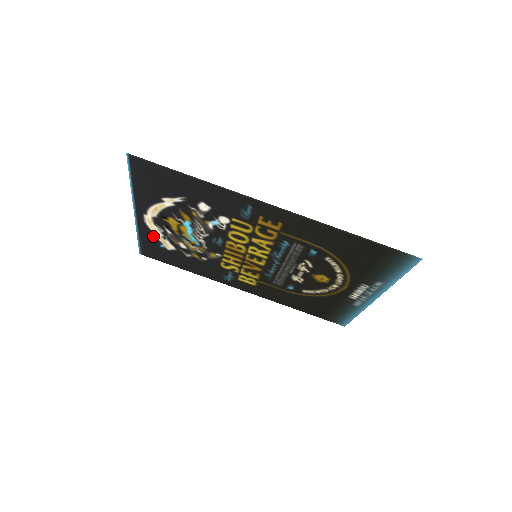
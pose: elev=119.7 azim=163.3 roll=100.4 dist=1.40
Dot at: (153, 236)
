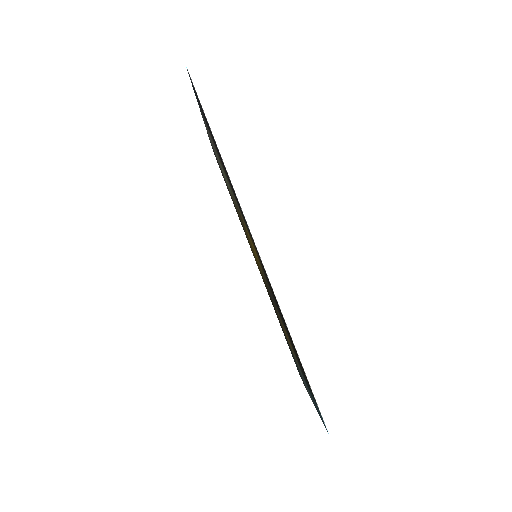
Dot at: occluded
